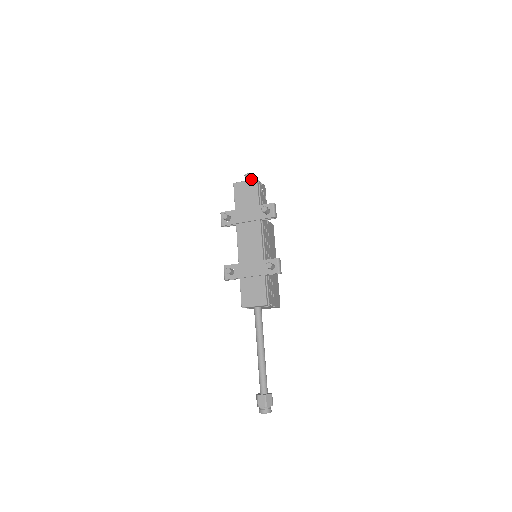
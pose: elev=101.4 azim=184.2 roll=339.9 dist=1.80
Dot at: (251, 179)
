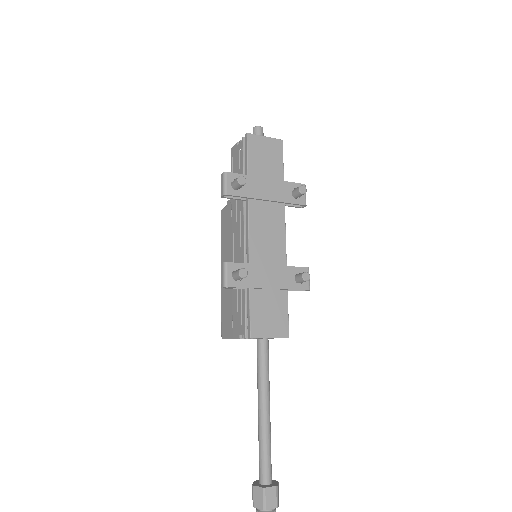
Dot at: occluded
